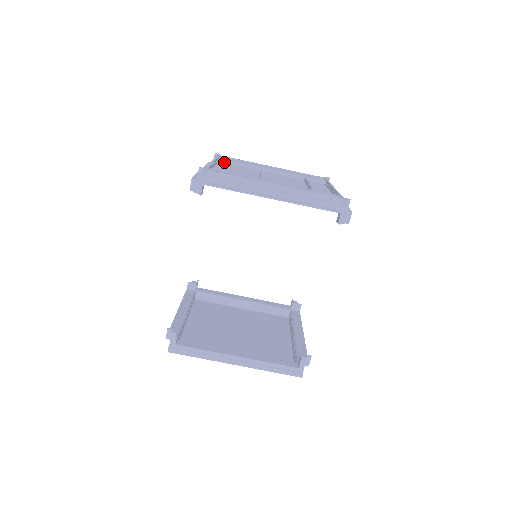
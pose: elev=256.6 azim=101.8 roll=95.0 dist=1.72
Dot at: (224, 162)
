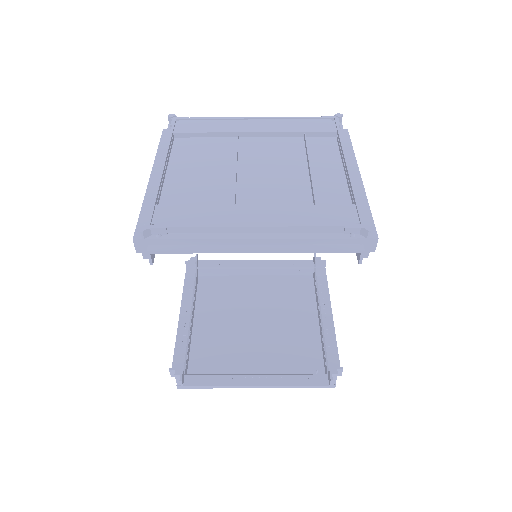
Dot at: (183, 136)
